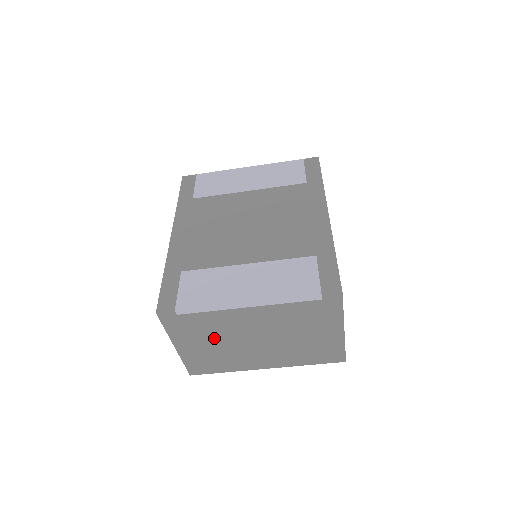
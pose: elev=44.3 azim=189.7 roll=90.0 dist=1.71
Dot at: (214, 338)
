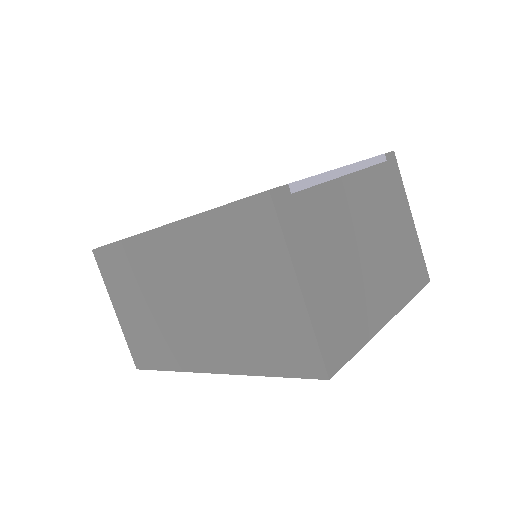
Dot at: (333, 251)
